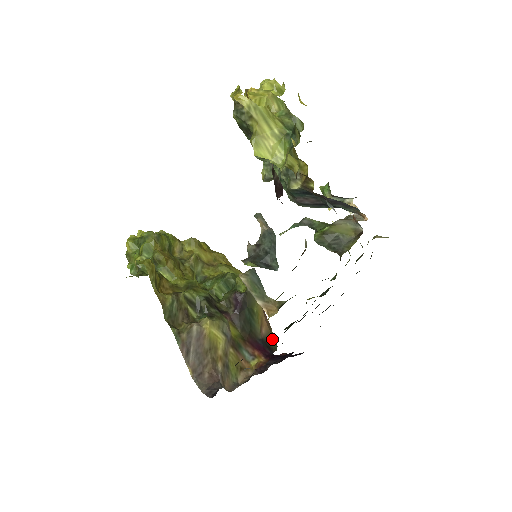
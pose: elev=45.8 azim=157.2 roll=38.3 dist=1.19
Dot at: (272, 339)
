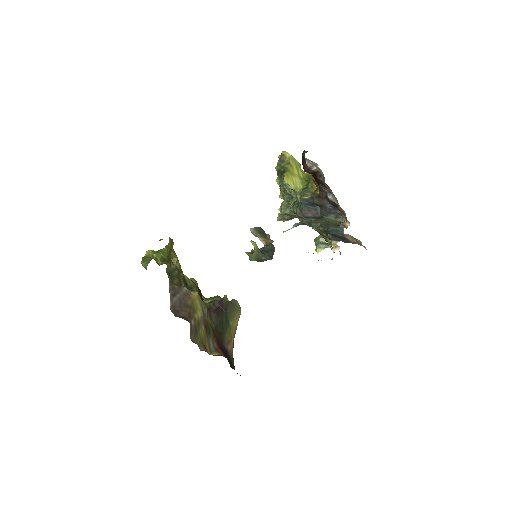
Dot at: (233, 362)
